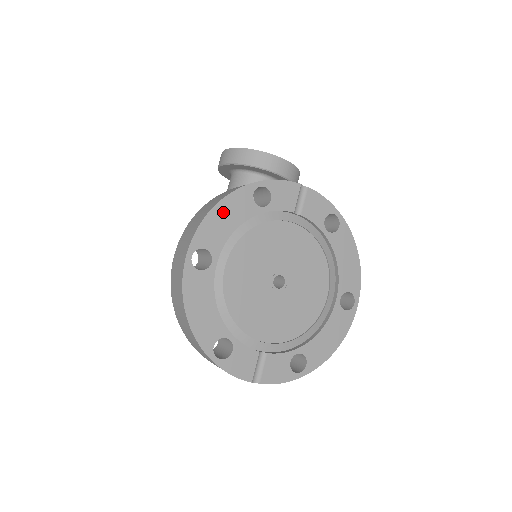
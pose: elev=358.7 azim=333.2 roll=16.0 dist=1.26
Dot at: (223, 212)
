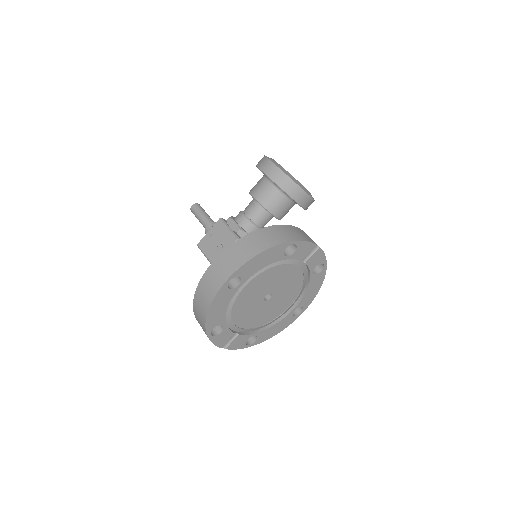
Dot at: (263, 257)
